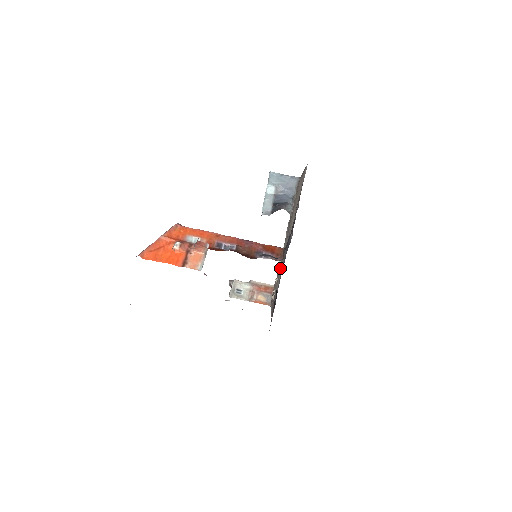
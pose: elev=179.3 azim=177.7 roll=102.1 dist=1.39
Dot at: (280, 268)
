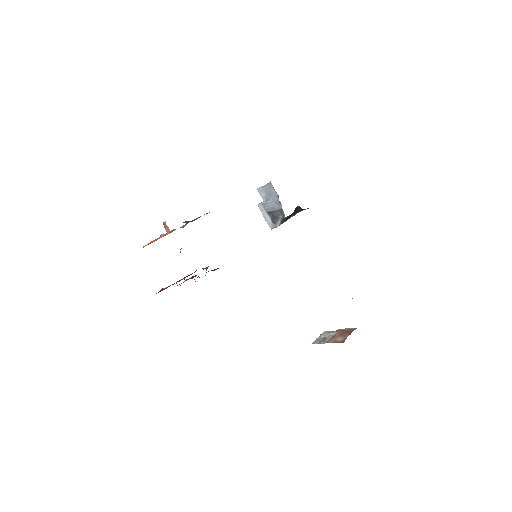
Dot at: occluded
